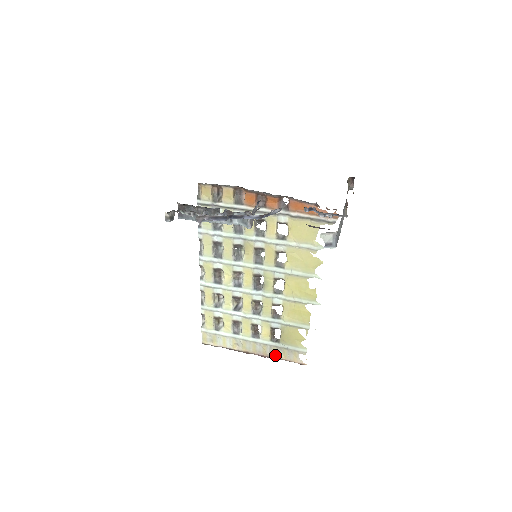
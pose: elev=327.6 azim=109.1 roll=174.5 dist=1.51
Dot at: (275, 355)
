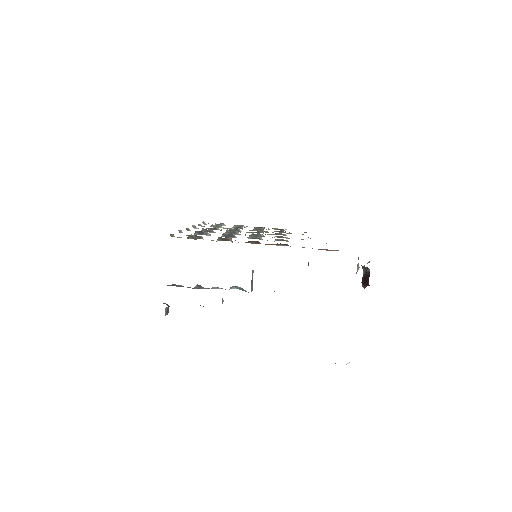
Dot at: occluded
